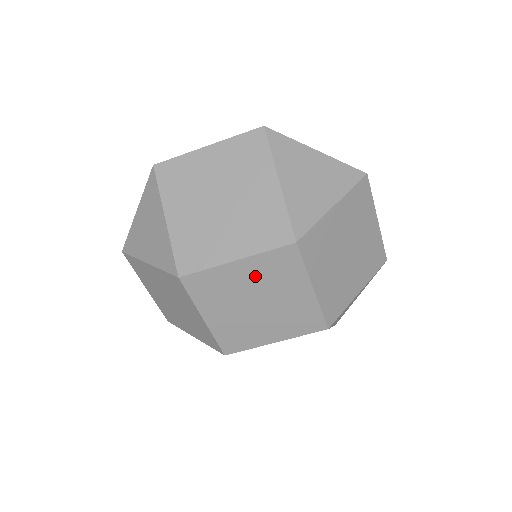
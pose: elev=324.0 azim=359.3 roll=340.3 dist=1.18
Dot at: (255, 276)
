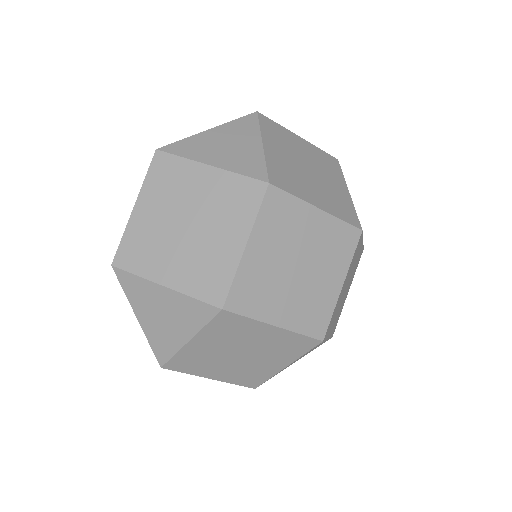
Dot at: (319, 236)
